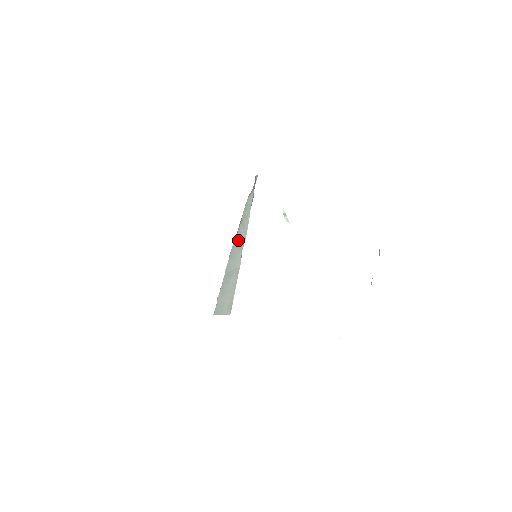
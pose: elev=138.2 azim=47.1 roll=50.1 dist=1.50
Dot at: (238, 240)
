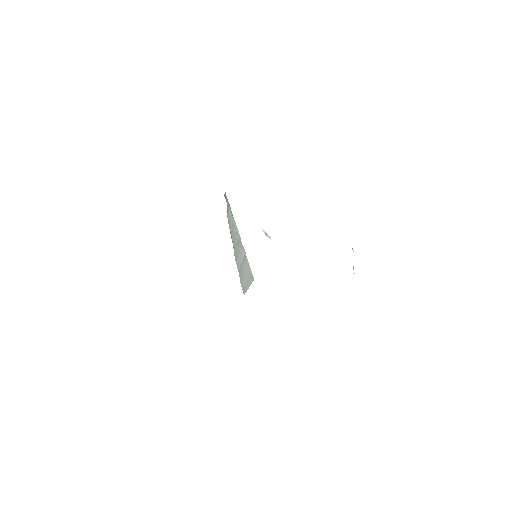
Dot at: (235, 244)
